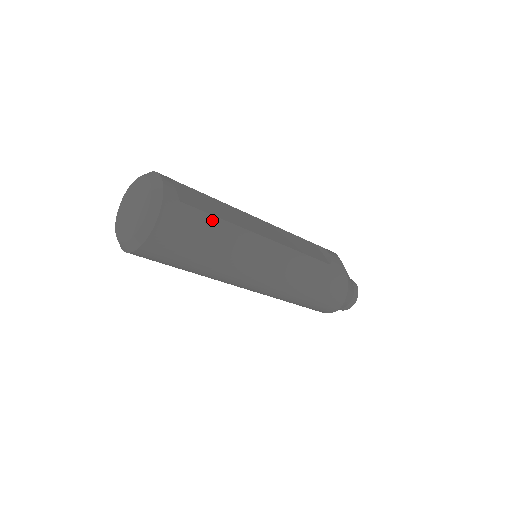
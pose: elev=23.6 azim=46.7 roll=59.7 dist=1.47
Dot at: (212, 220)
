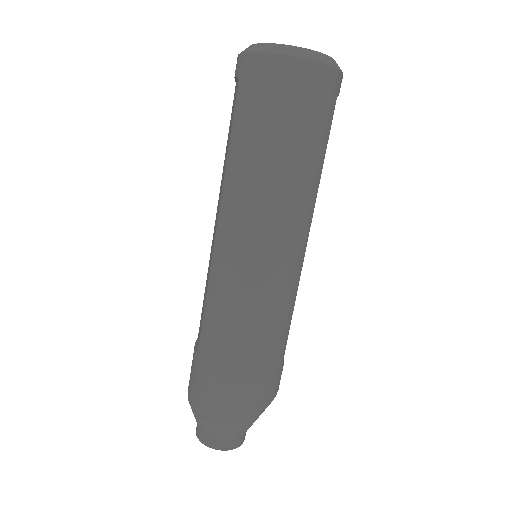
Dot at: (324, 148)
